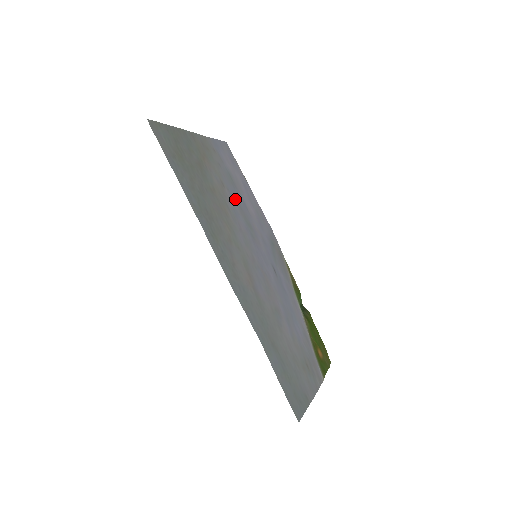
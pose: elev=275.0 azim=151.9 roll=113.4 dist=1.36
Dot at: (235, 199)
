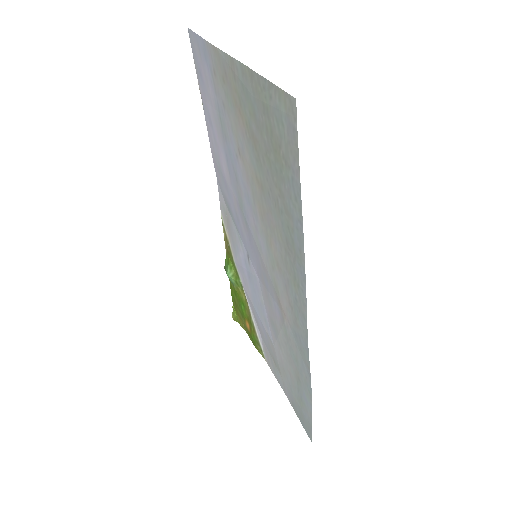
Dot at: (236, 168)
